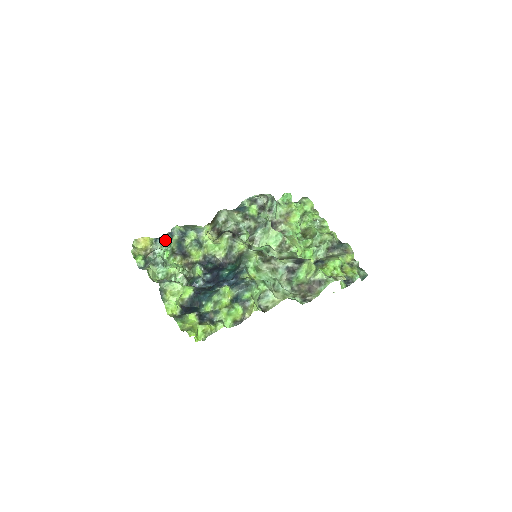
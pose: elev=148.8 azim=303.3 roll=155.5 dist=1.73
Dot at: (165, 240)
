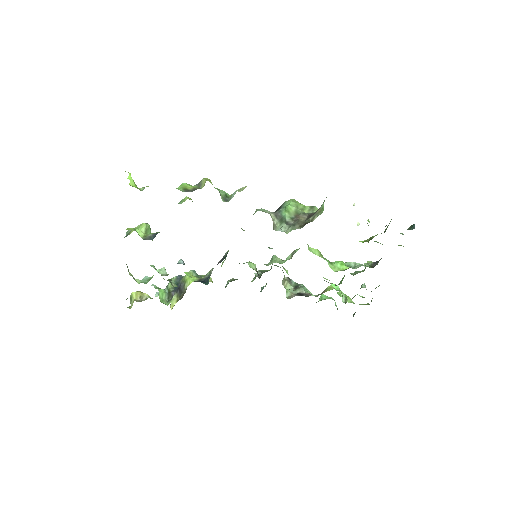
Dot at: occluded
